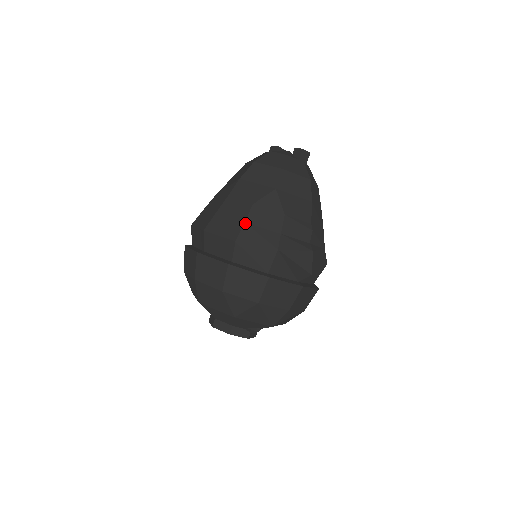
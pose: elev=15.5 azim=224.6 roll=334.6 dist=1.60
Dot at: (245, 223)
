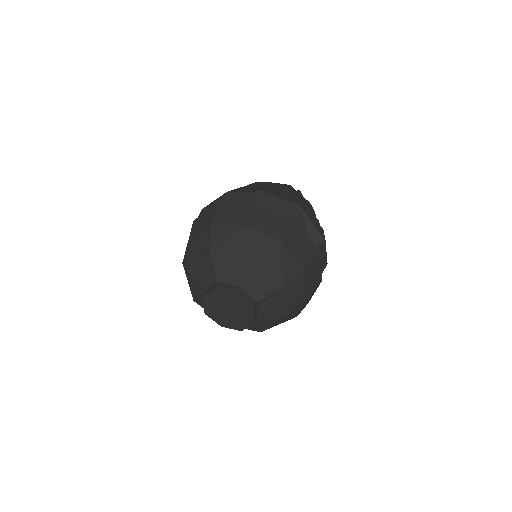
Dot at: (268, 188)
